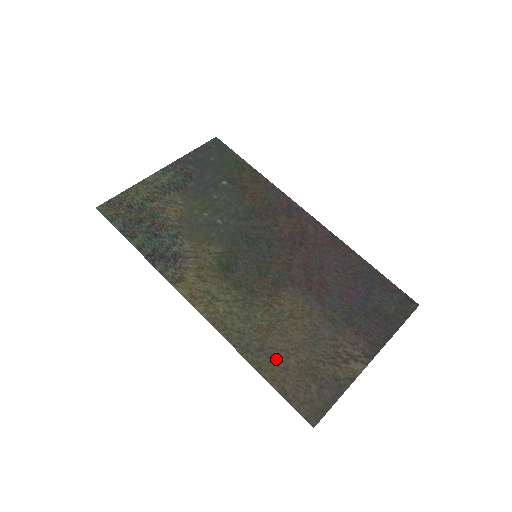
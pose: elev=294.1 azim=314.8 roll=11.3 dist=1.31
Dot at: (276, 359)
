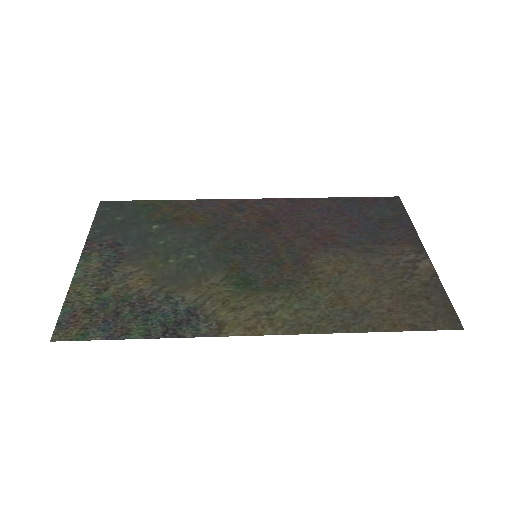
Dot at: (375, 311)
